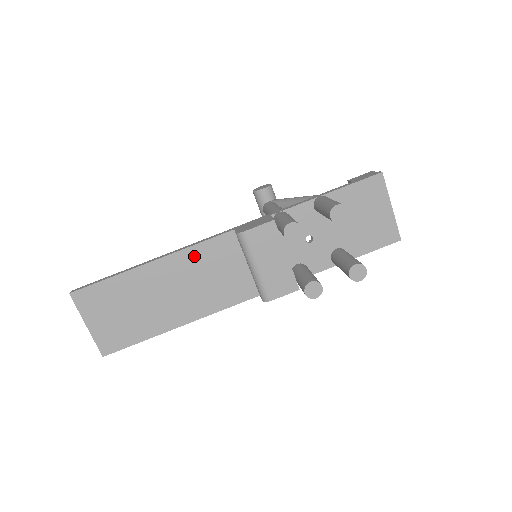
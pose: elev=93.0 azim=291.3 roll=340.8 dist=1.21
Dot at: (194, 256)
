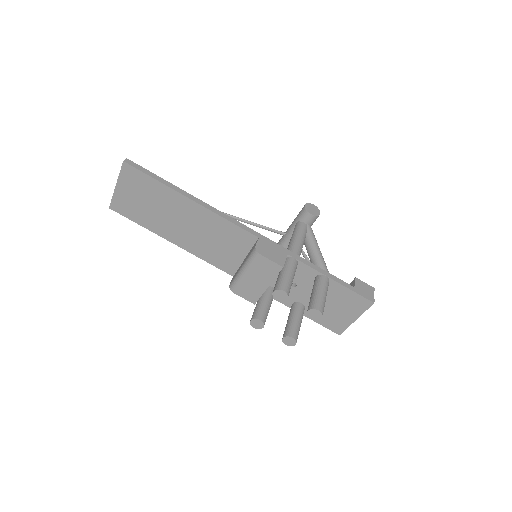
Dot at: (220, 224)
